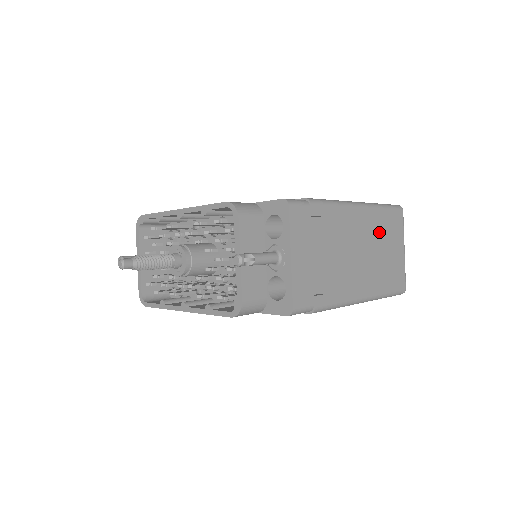
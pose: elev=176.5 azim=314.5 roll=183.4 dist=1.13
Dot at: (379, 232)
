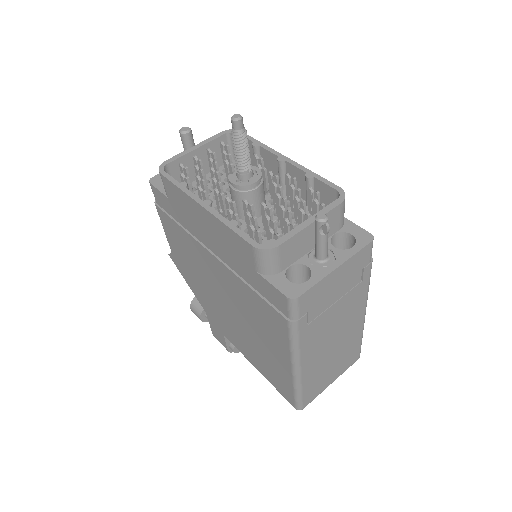
Dot at: (346, 347)
